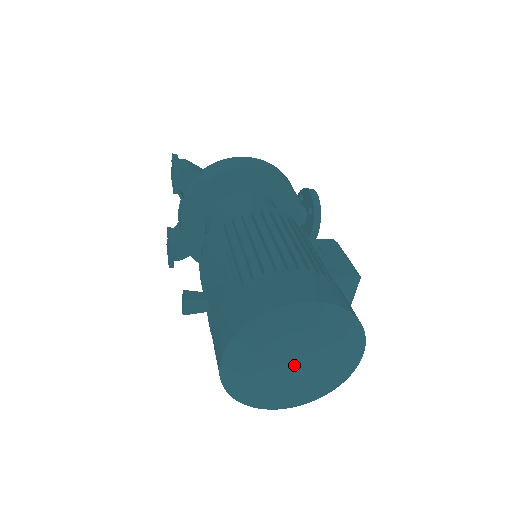
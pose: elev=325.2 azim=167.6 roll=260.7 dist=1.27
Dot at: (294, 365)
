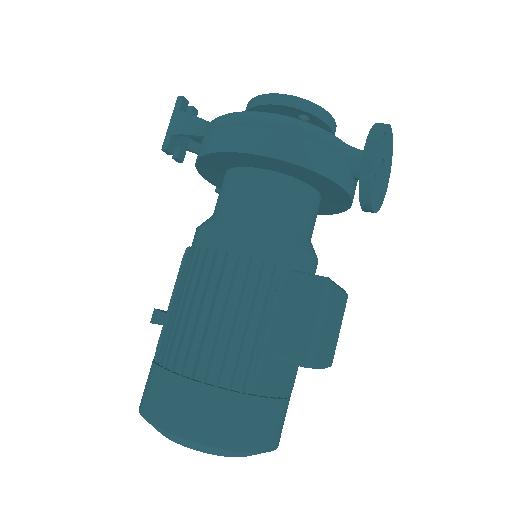
Dot at: occluded
